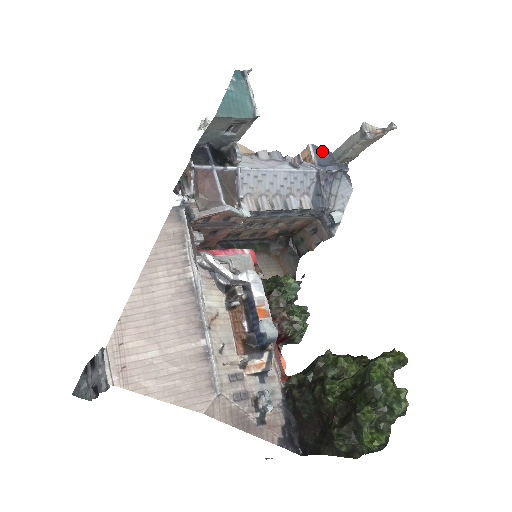
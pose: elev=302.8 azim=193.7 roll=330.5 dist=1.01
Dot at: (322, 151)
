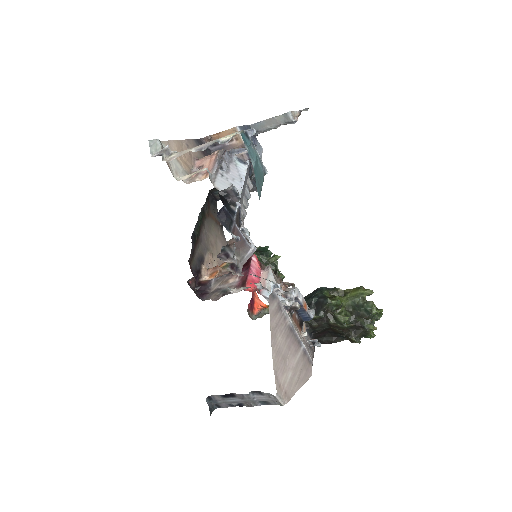
Dot at: (245, 128)
